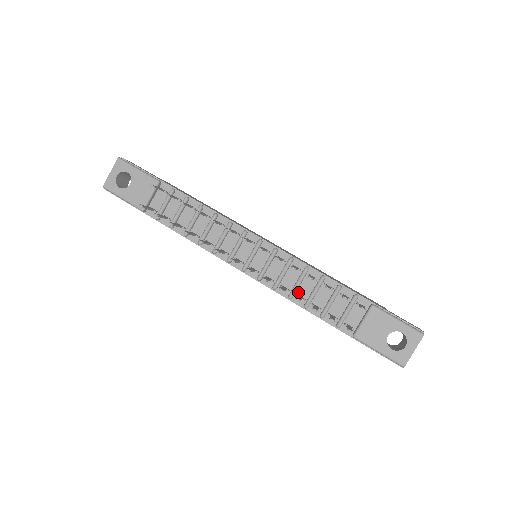
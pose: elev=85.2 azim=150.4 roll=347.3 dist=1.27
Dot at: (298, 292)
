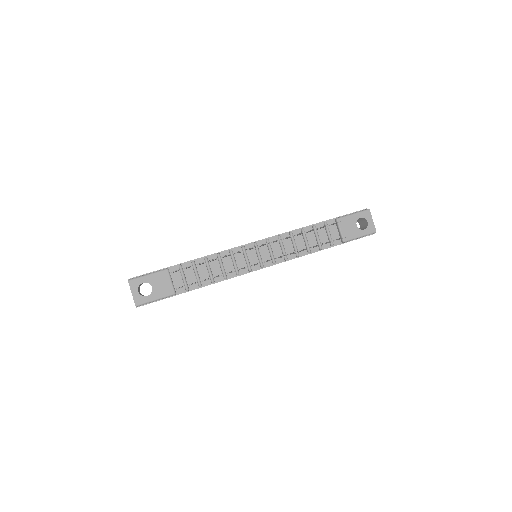
Dot at: (298, 249)
